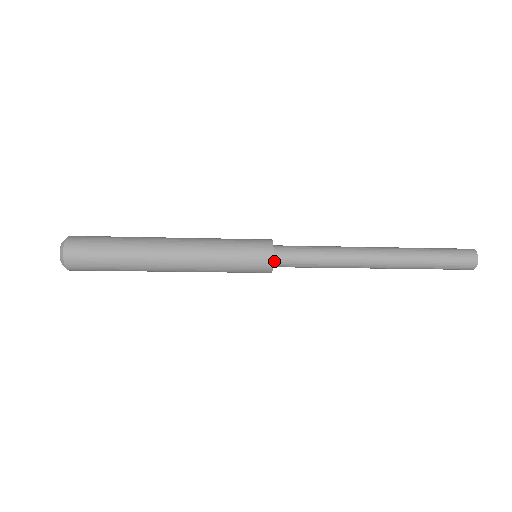
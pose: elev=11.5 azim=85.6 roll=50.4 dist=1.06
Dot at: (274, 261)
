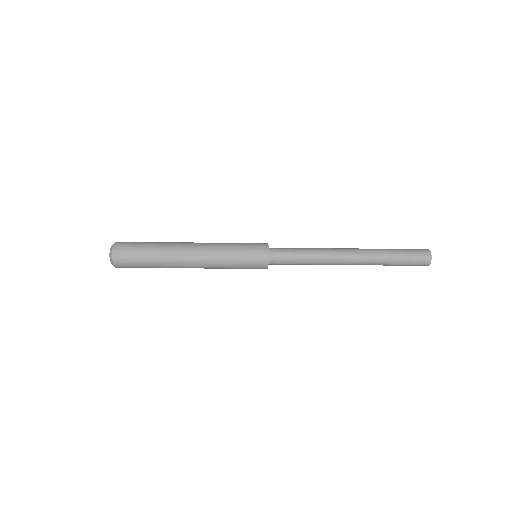
Dot at: (269, 263)
